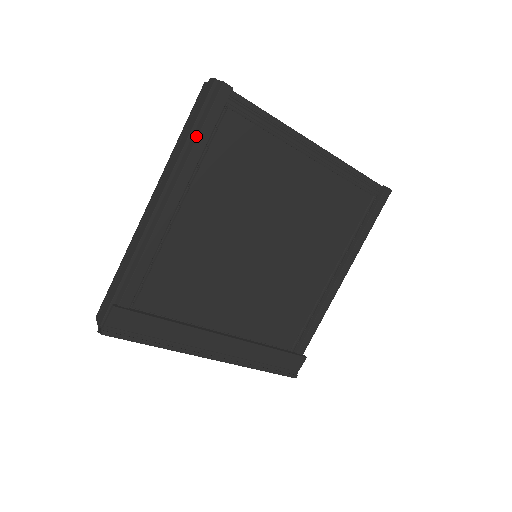
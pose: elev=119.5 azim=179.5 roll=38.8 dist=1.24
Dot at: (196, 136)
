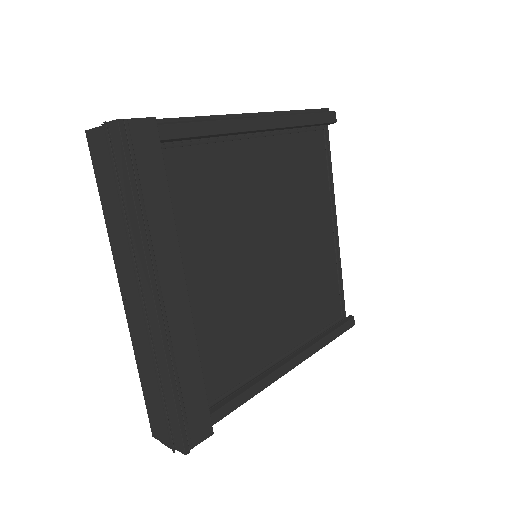
Dot at: (304, 113)
